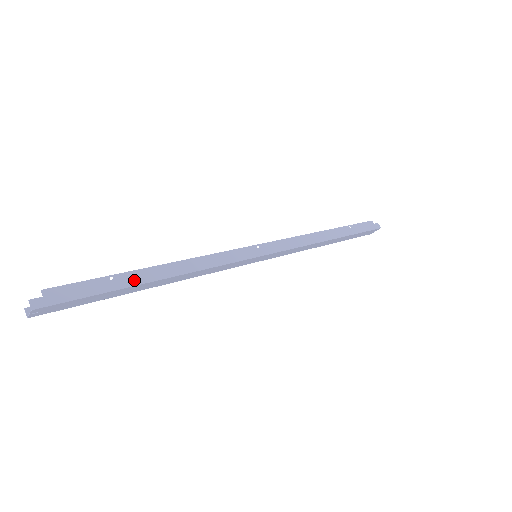
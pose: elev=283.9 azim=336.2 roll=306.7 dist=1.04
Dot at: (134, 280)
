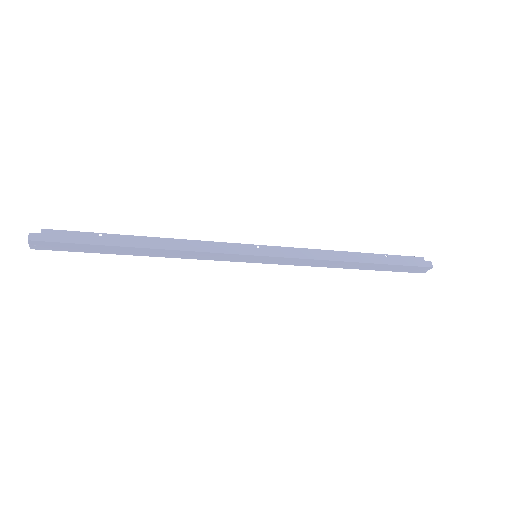
Dot at: (119, 242)
